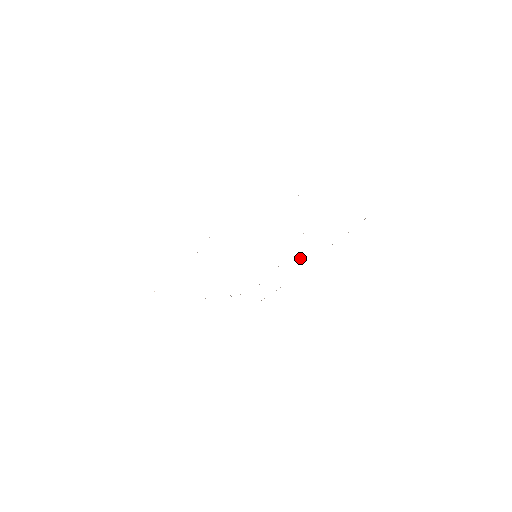
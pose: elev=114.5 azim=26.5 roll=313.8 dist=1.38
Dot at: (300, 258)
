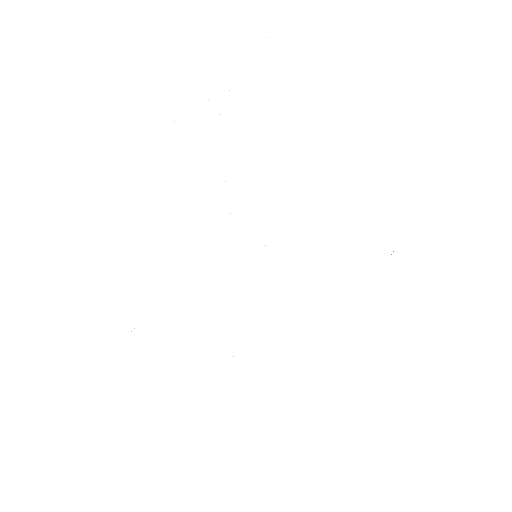
Dot at: occluded
